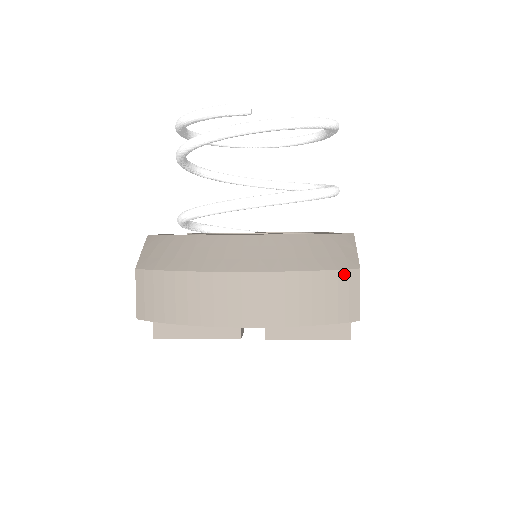
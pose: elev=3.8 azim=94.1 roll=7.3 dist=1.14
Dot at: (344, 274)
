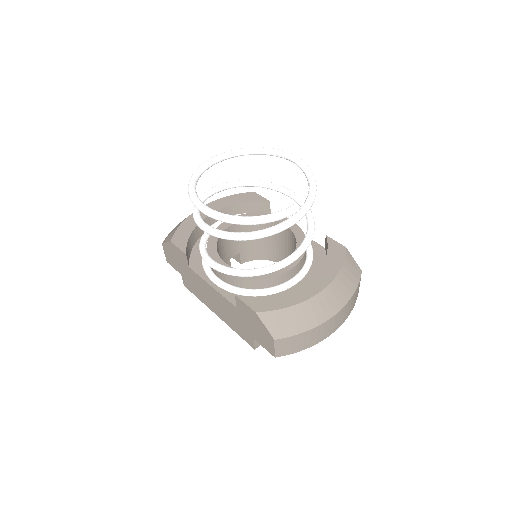
Dot at: occluded
